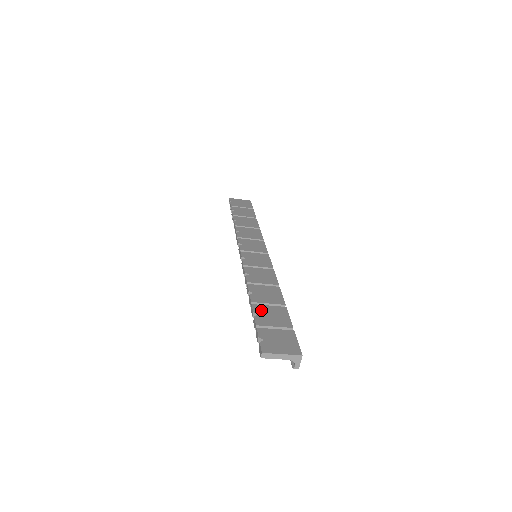
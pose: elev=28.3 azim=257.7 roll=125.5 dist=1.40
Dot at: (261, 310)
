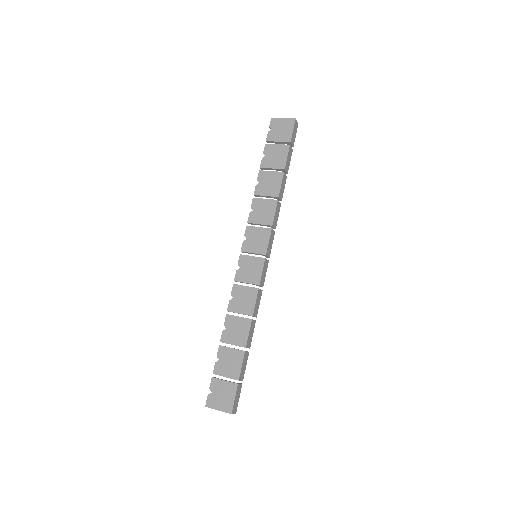
Dot at: (223, 354)
